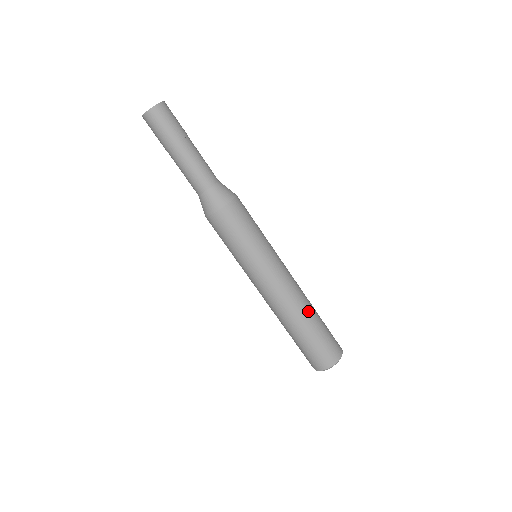
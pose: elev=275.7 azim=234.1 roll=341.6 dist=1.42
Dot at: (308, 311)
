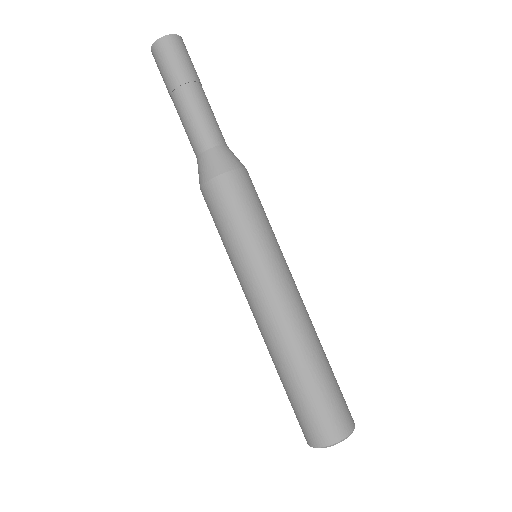
Dot at: (309, 350)
